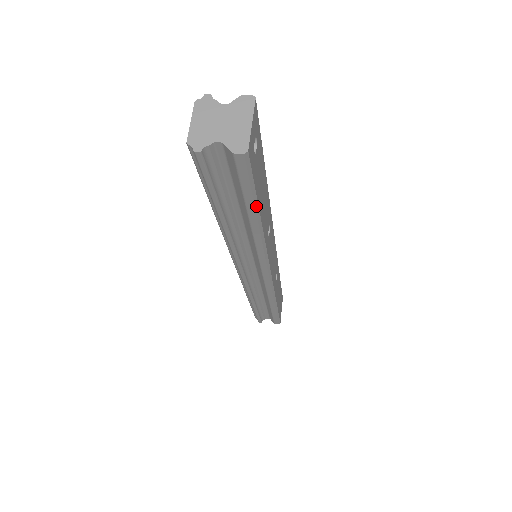
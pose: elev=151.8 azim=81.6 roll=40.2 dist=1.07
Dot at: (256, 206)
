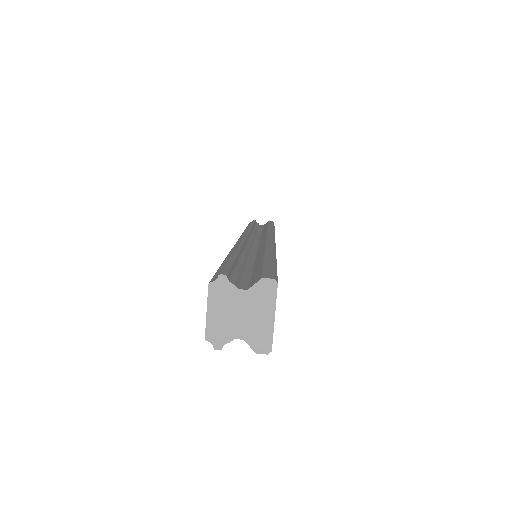
Dot at: occluded
